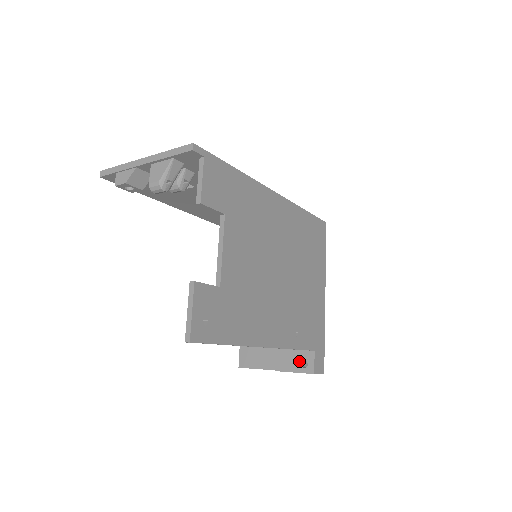
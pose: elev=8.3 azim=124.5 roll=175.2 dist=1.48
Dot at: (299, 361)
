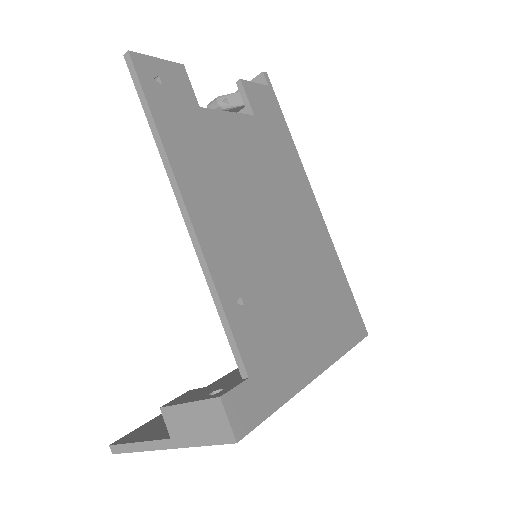
Dot at: (211, 391)
